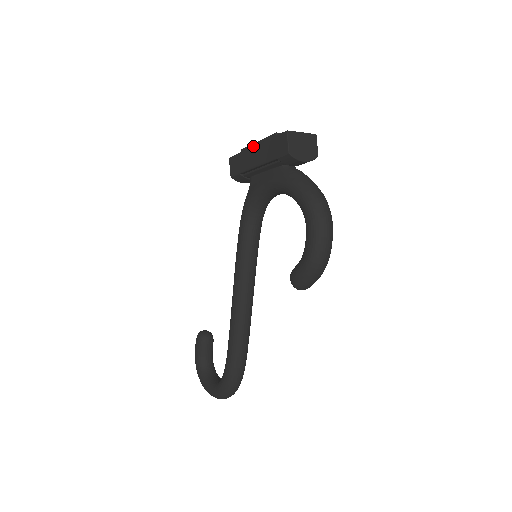
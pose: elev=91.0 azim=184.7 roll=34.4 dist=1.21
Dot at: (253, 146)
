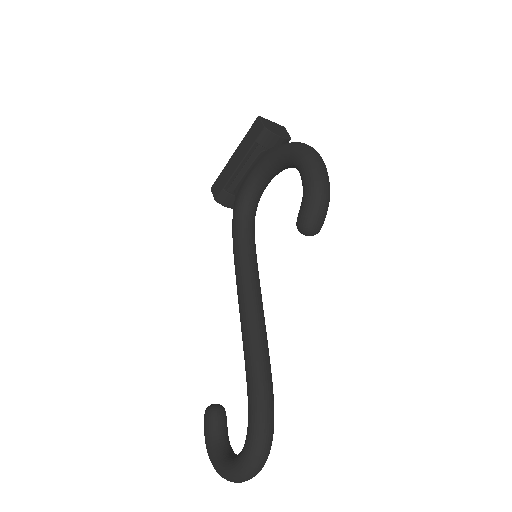
Dot at: (231, 156)
